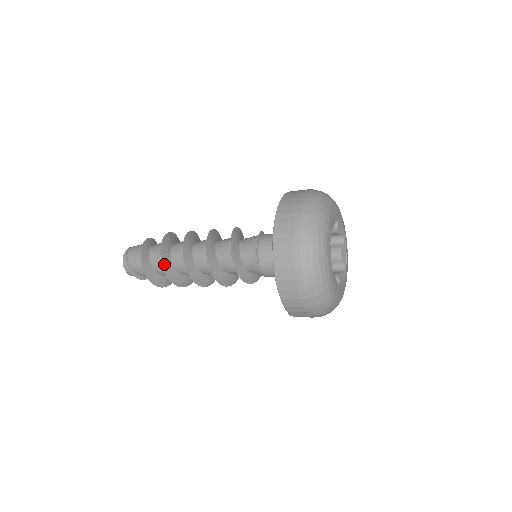
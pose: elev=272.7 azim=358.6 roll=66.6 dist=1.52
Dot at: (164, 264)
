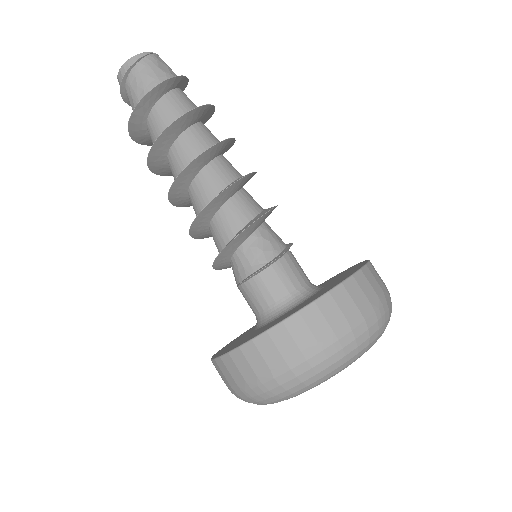
Dot at: (158, 143)
